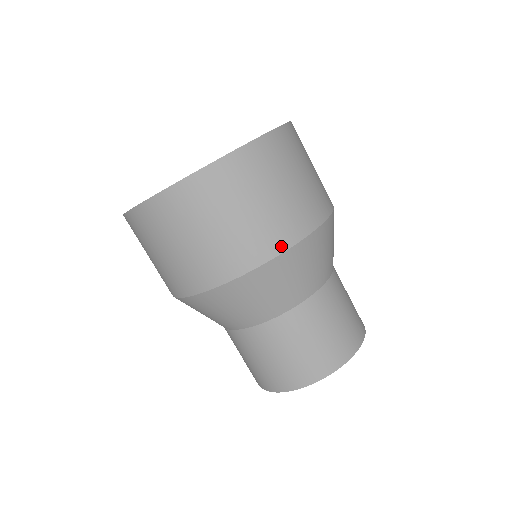
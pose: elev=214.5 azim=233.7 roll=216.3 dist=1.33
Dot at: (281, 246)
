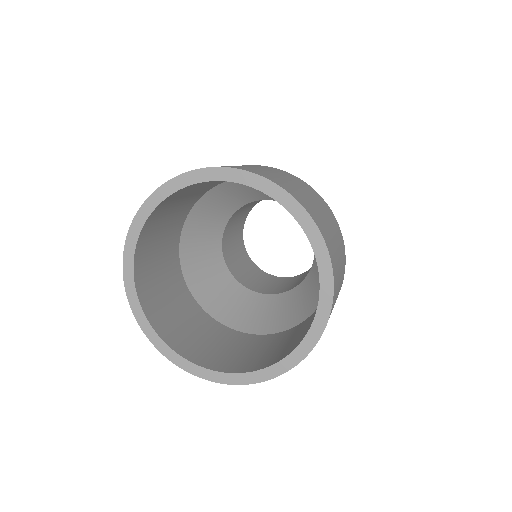
Dot at: occluded
